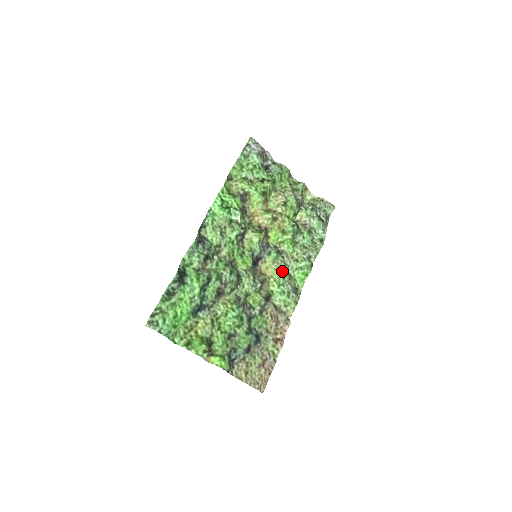
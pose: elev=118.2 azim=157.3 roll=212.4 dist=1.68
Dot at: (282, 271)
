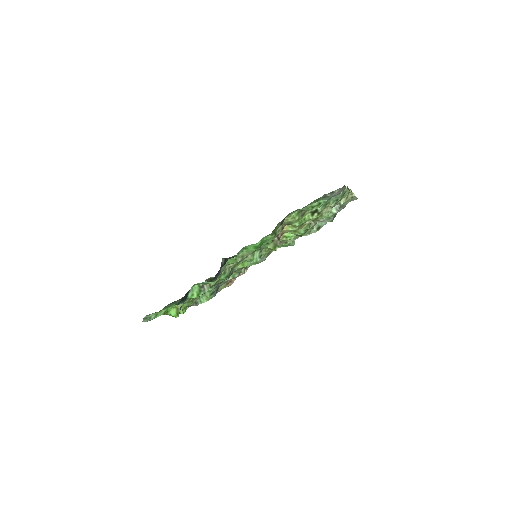
Dot at: (268, 252)
